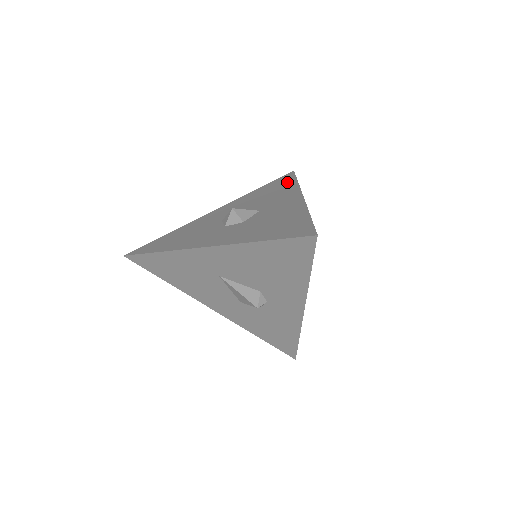
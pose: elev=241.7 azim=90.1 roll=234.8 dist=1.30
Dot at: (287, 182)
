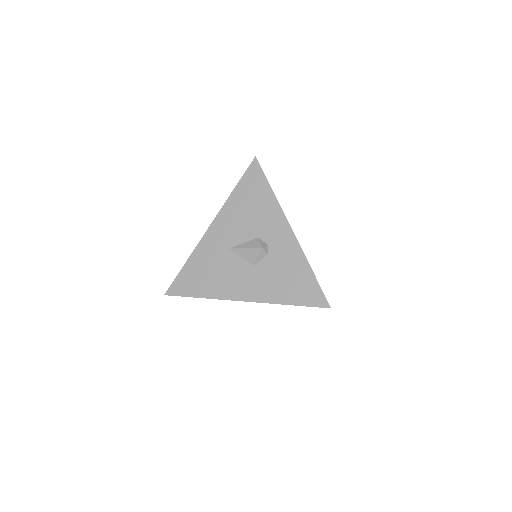
Dot at: occluded
